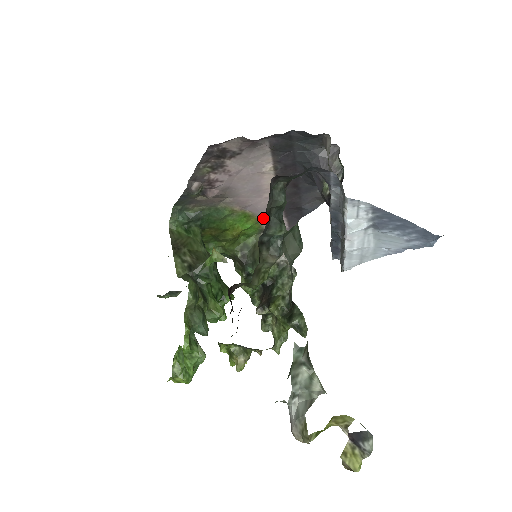
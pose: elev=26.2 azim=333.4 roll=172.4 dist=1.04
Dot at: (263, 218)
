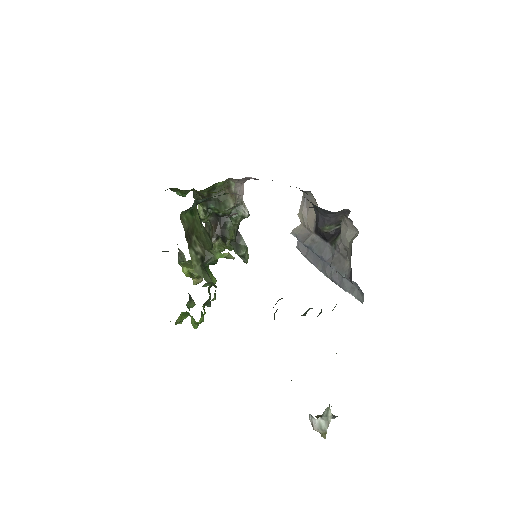
Dot at: occluded
